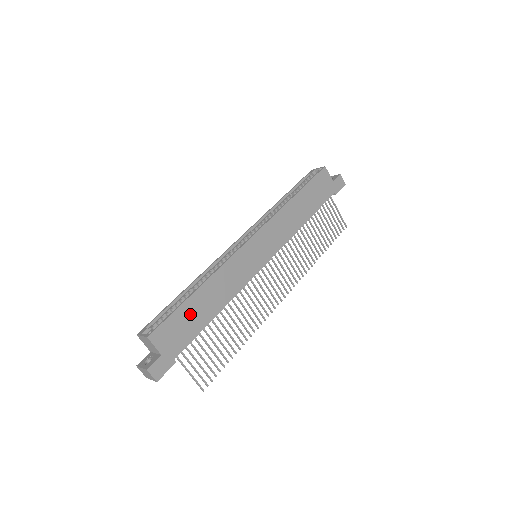
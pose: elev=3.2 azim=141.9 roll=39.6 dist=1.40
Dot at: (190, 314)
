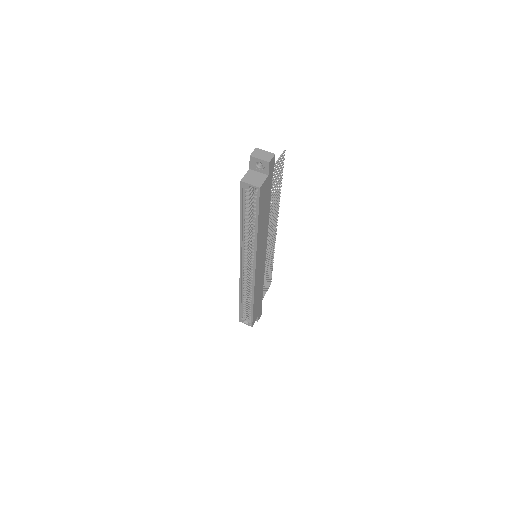
Dot at: occluded
